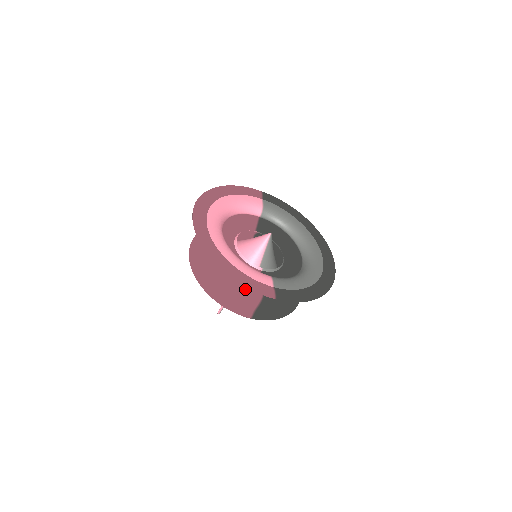
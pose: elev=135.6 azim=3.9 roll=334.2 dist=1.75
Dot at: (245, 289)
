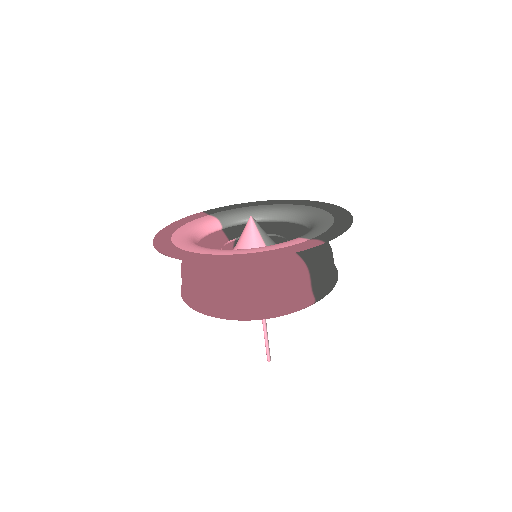
Dot at: (284, 272)
